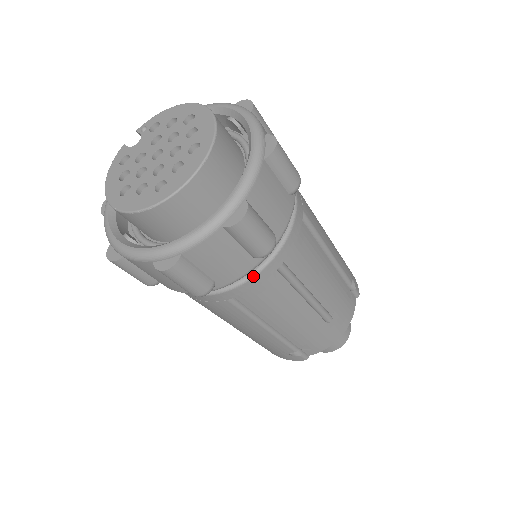
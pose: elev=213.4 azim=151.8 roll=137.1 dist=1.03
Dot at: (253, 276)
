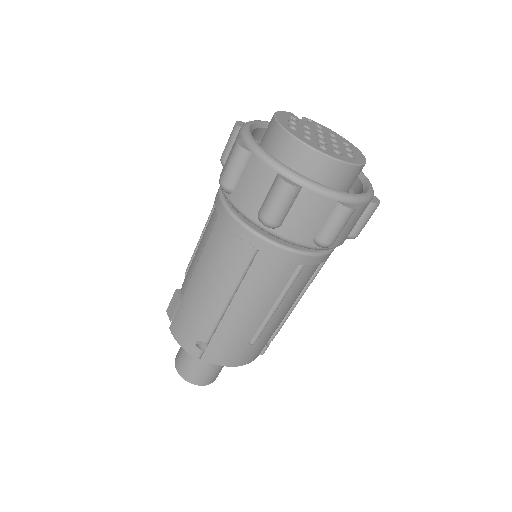
Dot at: (292, 251)
